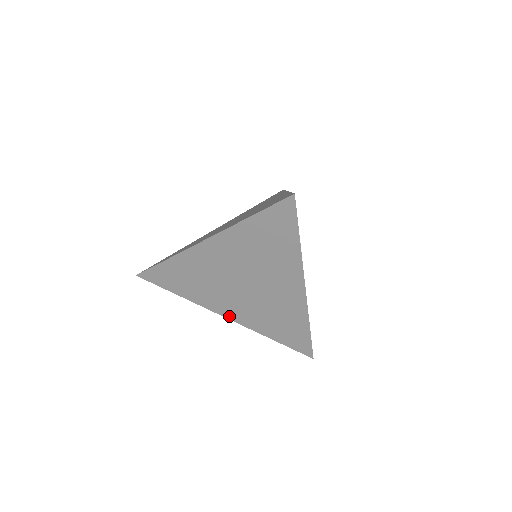
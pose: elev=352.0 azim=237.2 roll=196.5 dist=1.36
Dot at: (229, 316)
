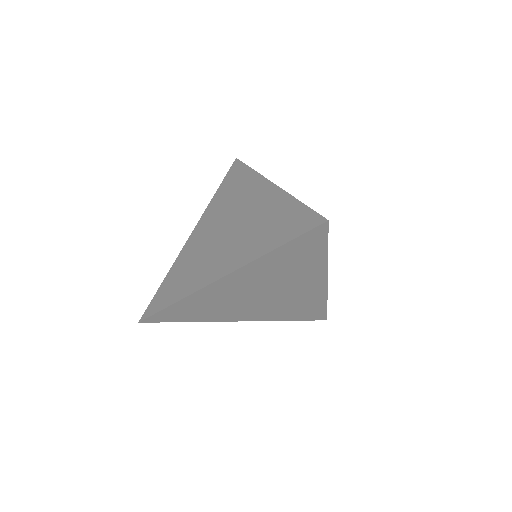
Dot at: (245, 319)
